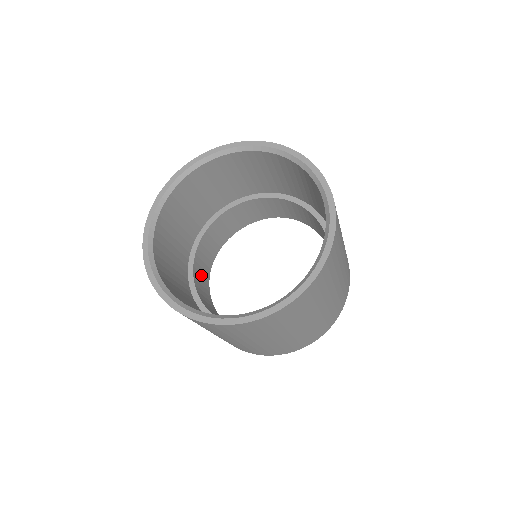
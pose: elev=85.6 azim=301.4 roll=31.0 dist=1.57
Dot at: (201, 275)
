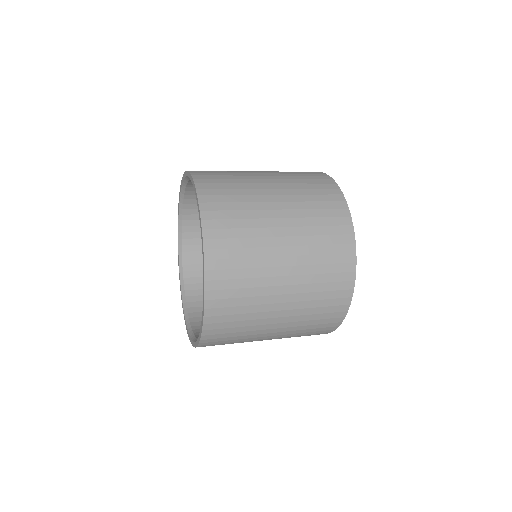
Dot at: occluded
